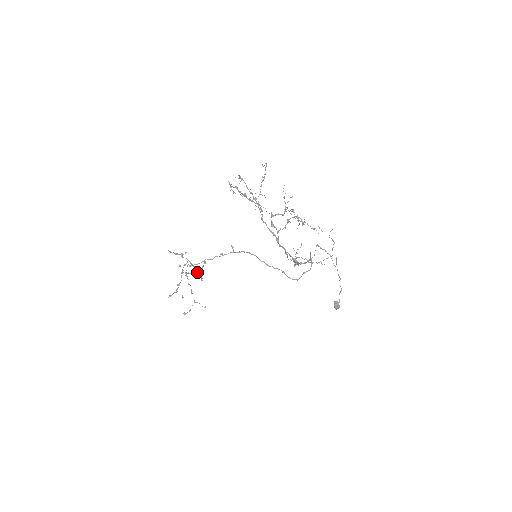
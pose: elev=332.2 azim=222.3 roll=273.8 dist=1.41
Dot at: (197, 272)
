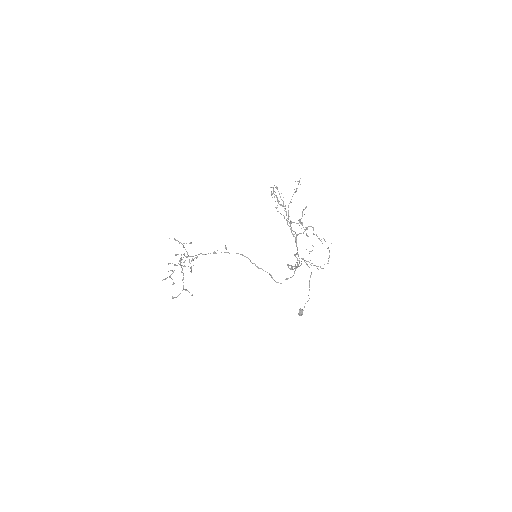
Dot at: (184, 265)
